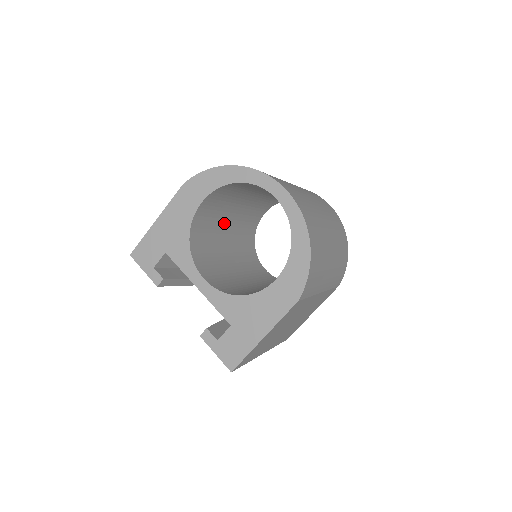
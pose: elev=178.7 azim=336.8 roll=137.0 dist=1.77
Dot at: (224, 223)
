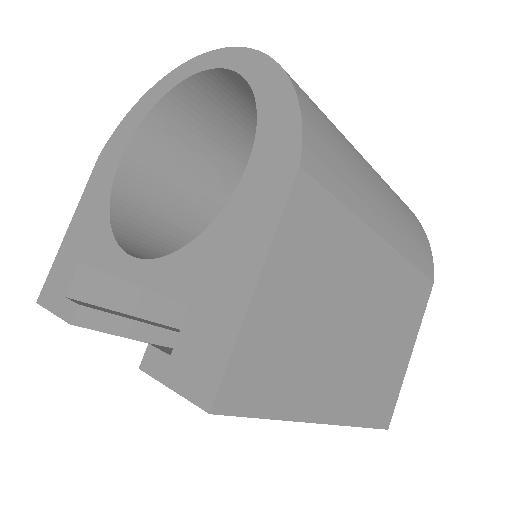
Dot at: (195, 231)
